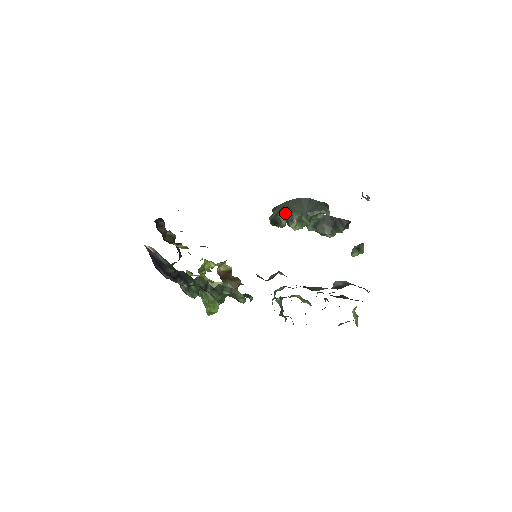
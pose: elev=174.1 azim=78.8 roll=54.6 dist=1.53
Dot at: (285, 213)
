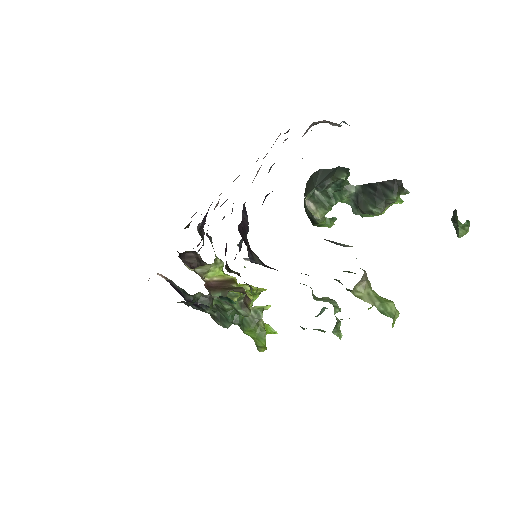
Dot at: occluded
